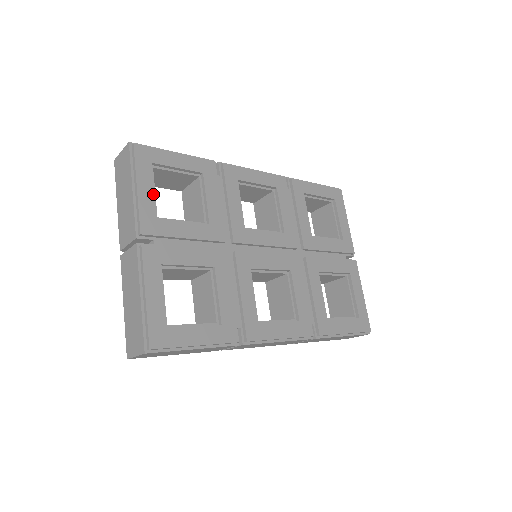
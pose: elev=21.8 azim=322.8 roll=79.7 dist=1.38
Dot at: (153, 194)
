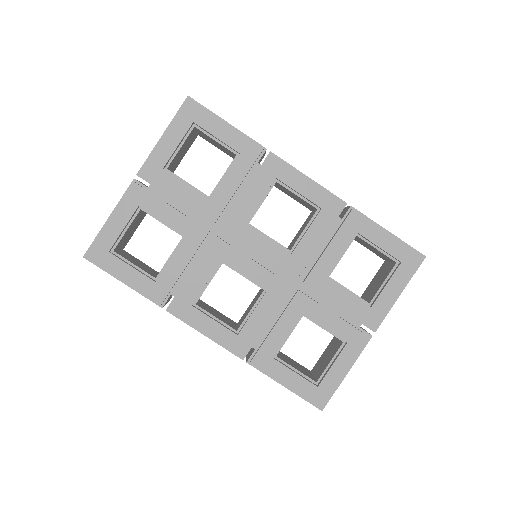
Dot at: (174, 148)
